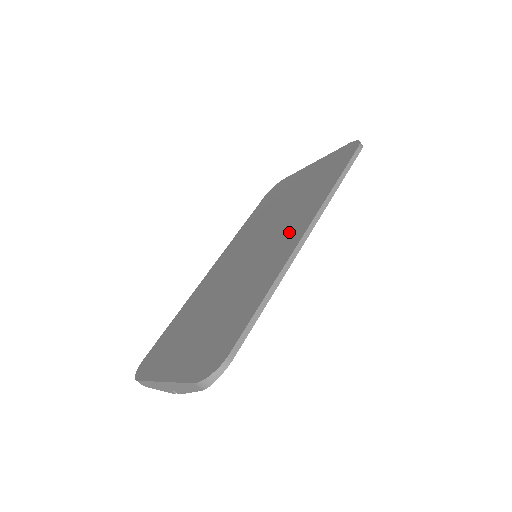
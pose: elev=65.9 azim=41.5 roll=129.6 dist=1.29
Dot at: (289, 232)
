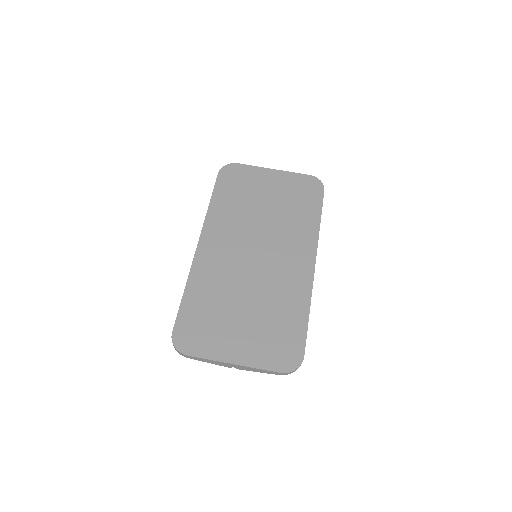
Dot at: (296, 254)
